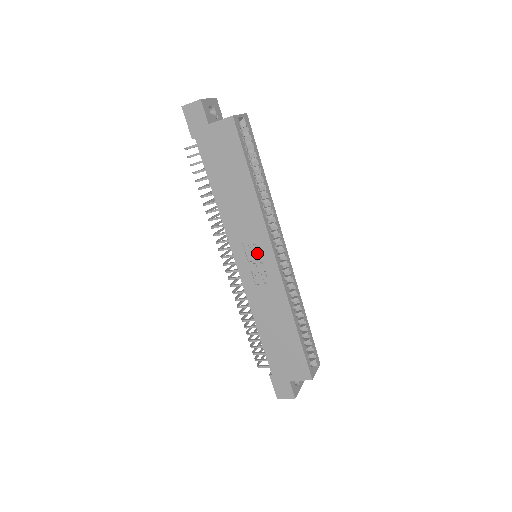
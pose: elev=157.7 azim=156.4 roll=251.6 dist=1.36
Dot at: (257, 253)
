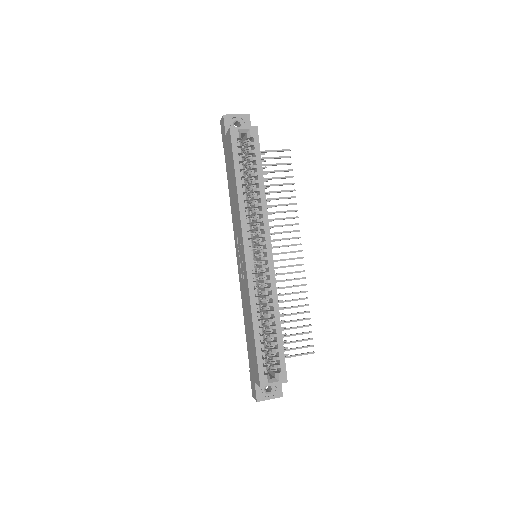
Dot at: (241, 250)
